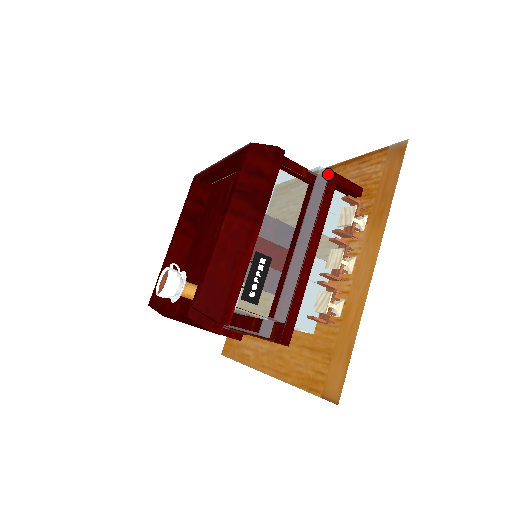
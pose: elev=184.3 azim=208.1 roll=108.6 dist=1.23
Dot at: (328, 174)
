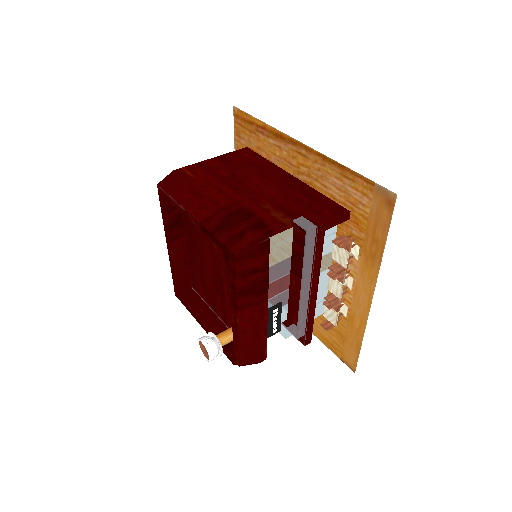
Dot at: (315, 229)
